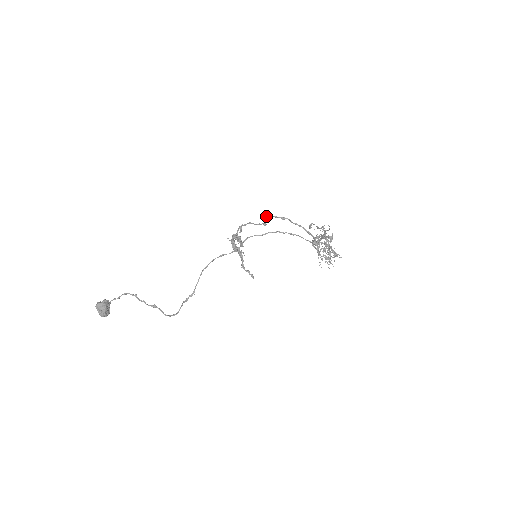
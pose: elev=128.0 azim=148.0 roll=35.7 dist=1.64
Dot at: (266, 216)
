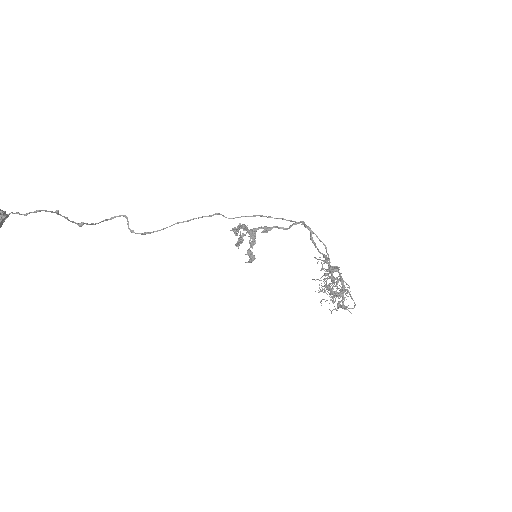
Dot at: (311, 240)
